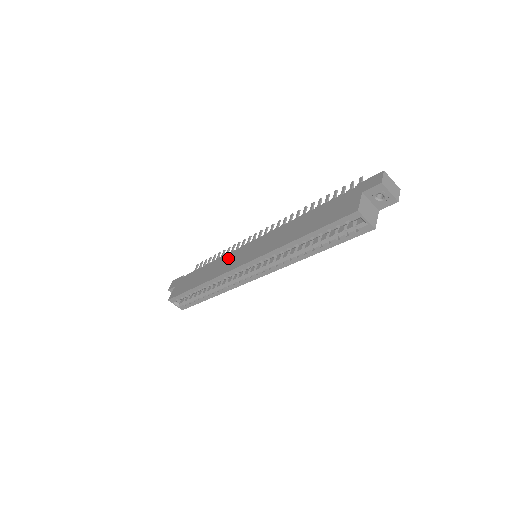
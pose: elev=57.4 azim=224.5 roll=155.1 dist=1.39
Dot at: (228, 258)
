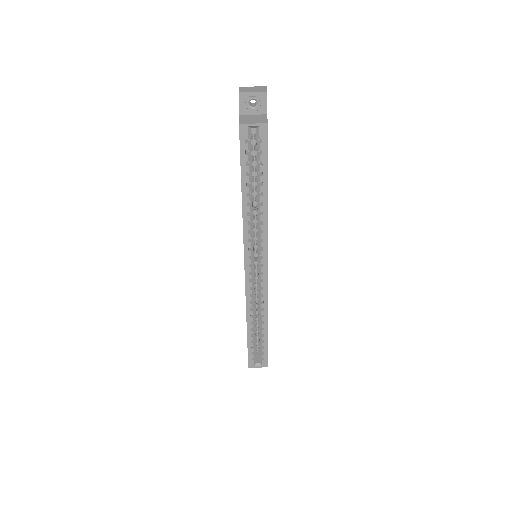
Dot at: occluded
